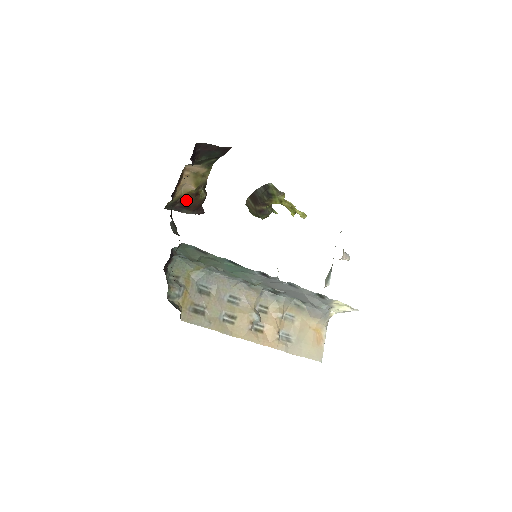
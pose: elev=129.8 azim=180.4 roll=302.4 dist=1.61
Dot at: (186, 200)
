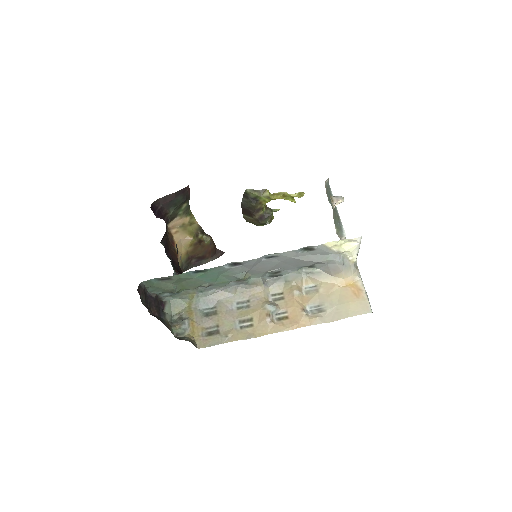
Dot at: (195, 252)
